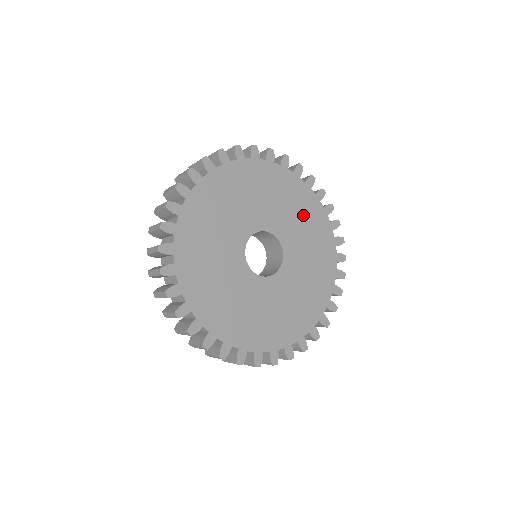
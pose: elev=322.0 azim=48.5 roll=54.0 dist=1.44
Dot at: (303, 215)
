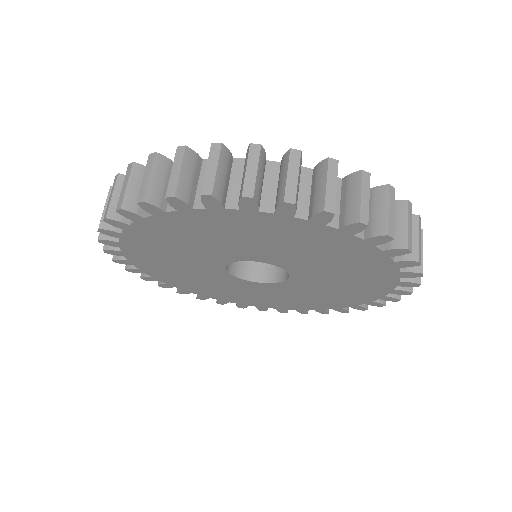
Dot at: (353, 275)
